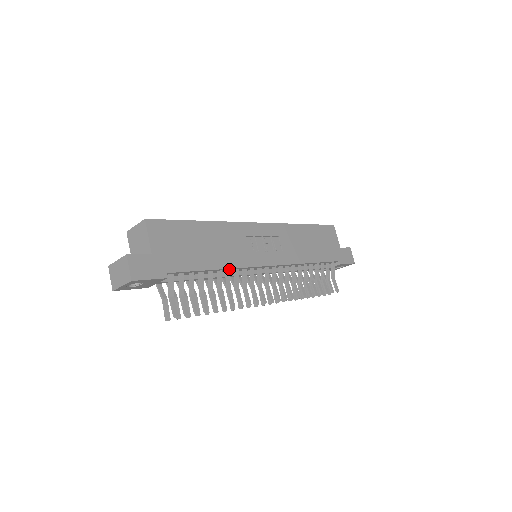
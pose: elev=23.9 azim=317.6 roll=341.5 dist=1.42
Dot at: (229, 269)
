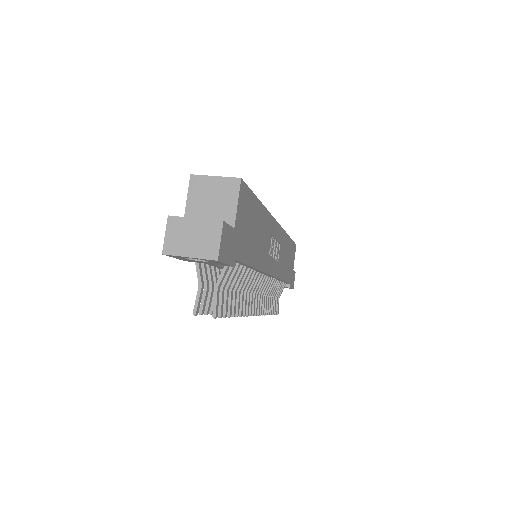
Dot at: (255, 269)
